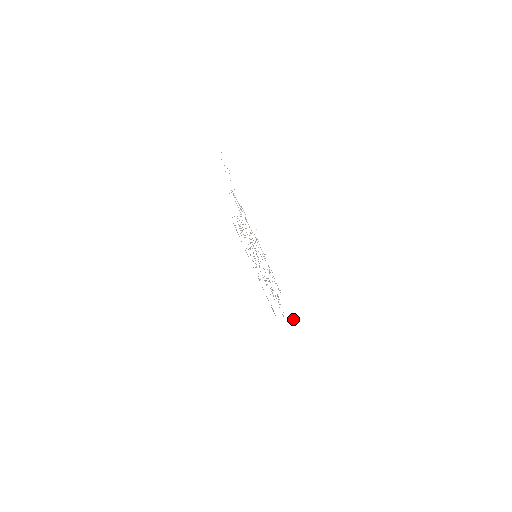
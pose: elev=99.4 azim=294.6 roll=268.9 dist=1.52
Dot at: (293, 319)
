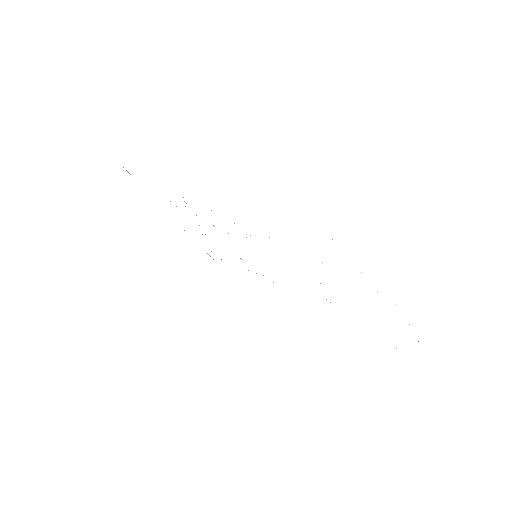
Dot at: occluded
